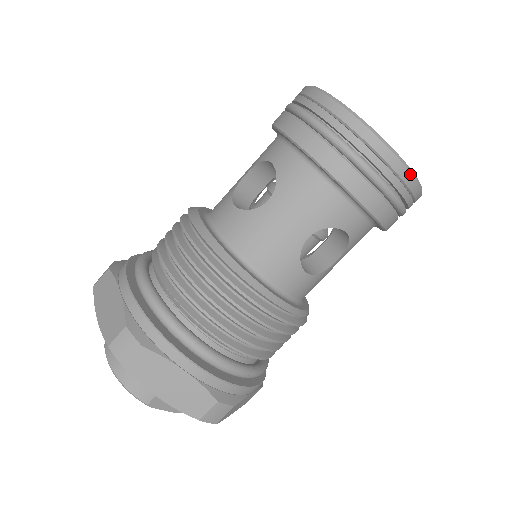
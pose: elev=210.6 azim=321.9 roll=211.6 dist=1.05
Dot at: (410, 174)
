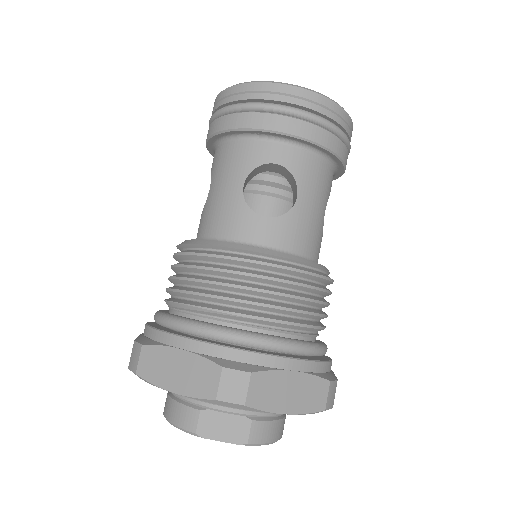
Dot at: (285, 85)
